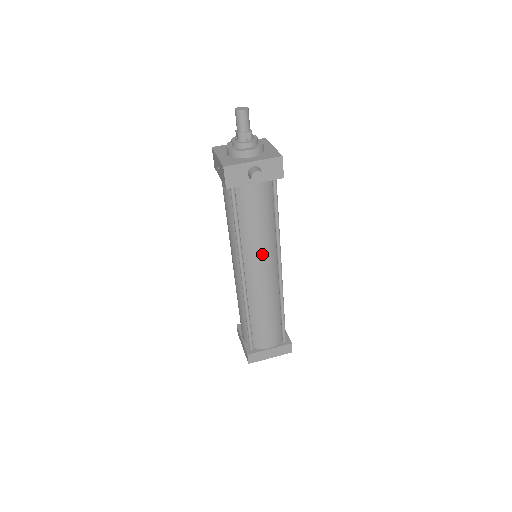
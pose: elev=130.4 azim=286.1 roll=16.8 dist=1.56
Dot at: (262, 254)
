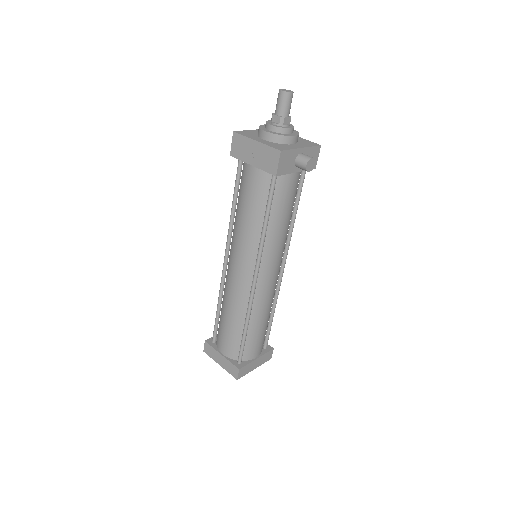
Dot at: (279, 251)
